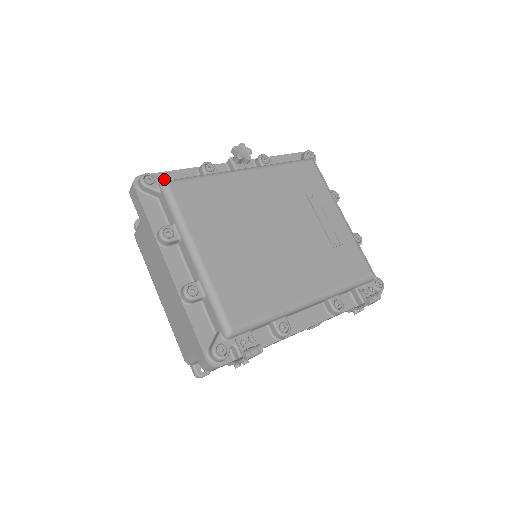
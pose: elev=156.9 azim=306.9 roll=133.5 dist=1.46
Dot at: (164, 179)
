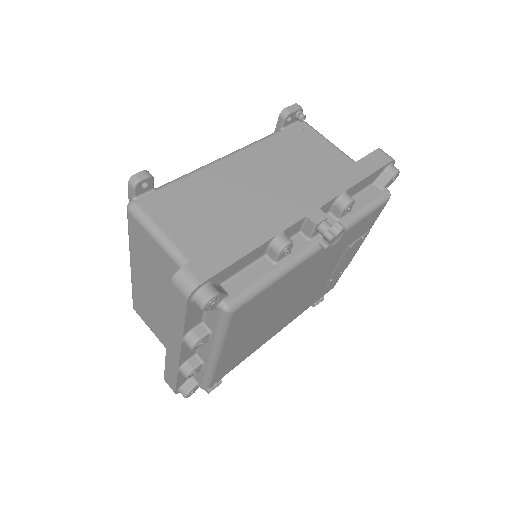
Dot at: (227, 273)
